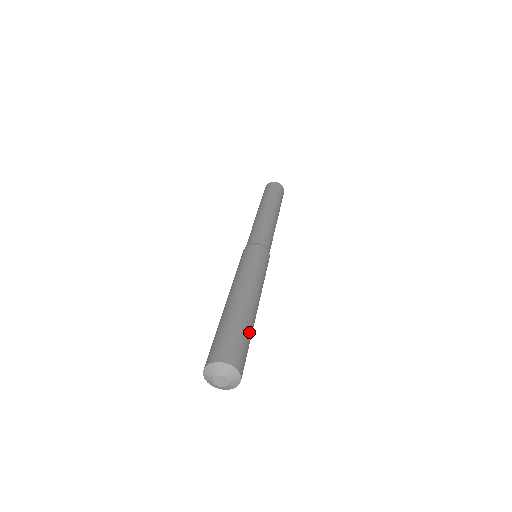
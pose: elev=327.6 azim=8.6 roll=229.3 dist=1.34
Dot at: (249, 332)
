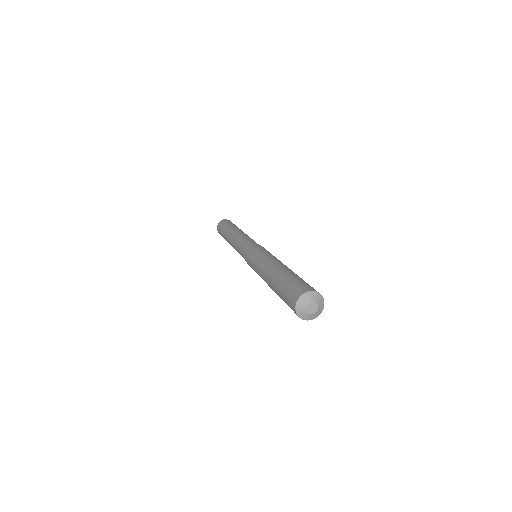
Dot at: (297, 276)
